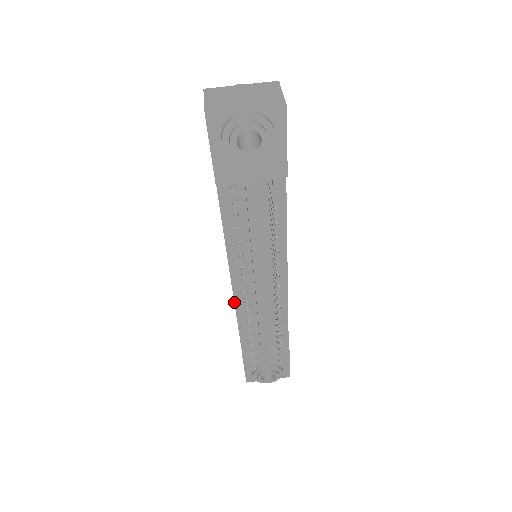
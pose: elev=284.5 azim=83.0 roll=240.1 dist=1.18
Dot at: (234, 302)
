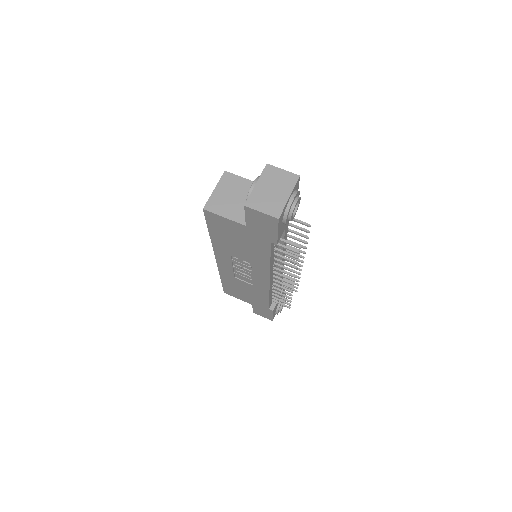
Dot at: (269, 290)
